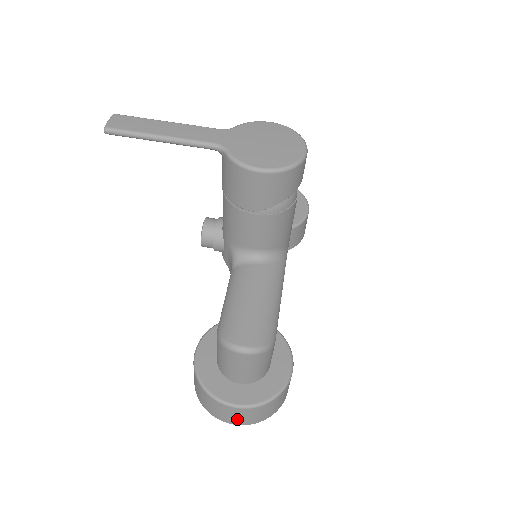
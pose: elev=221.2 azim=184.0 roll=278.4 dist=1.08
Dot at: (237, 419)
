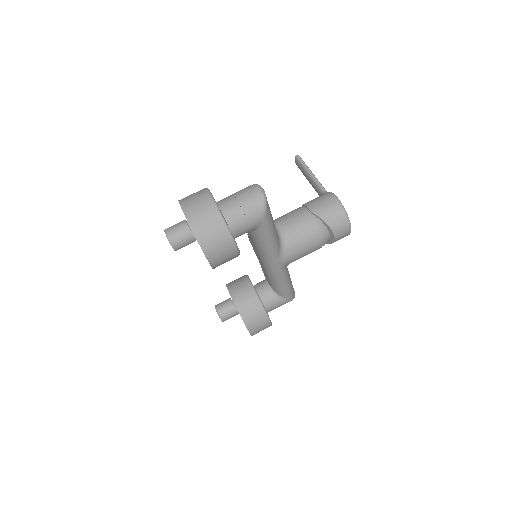
Dot at: (194, 209)
